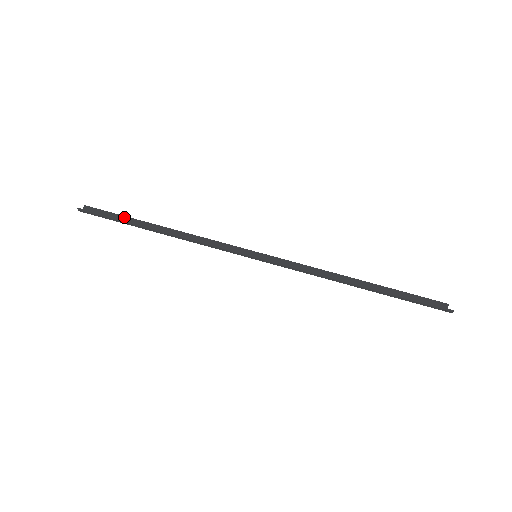
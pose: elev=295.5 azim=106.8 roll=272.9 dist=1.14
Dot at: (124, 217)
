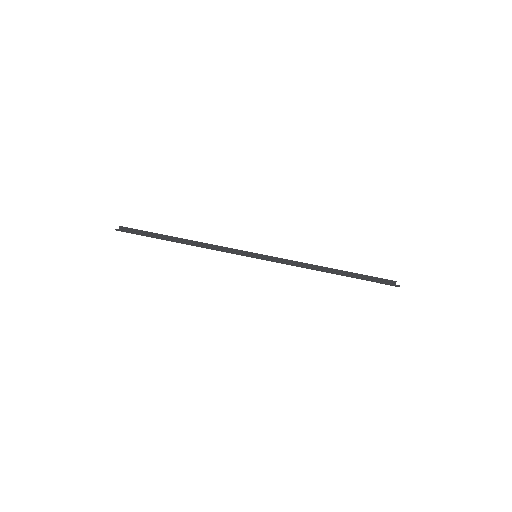
Dot at: (152, 233)
